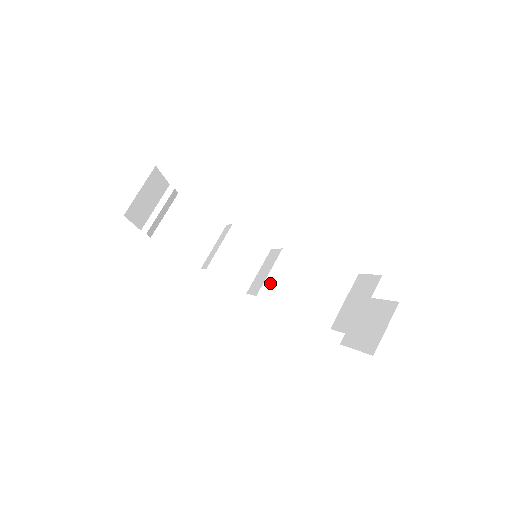
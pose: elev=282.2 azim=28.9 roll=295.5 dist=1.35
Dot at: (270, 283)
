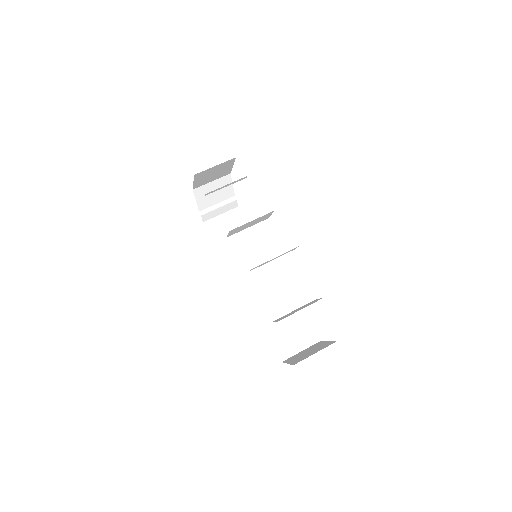
Dot at: (259, 289)
